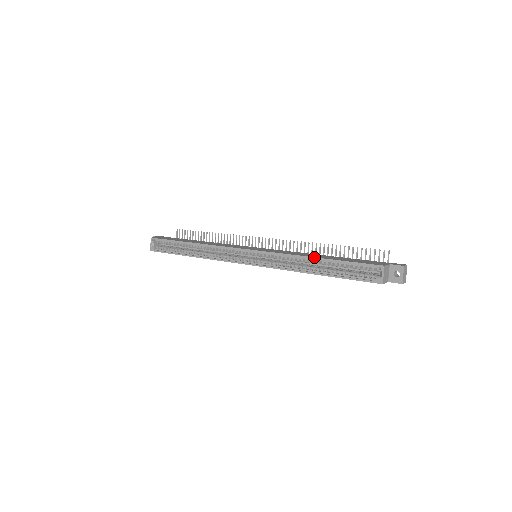
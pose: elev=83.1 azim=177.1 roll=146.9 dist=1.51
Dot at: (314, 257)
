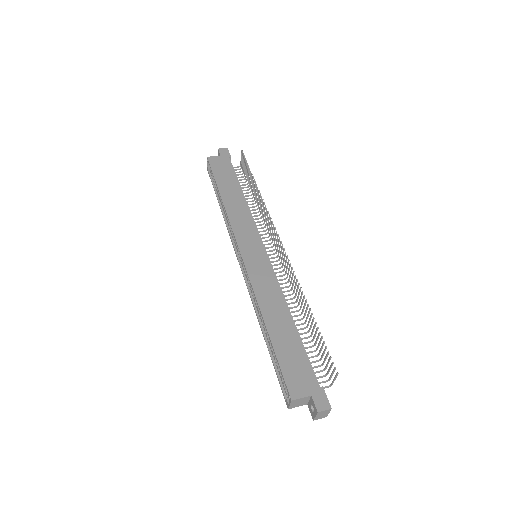
Dot at: (264, 322)
